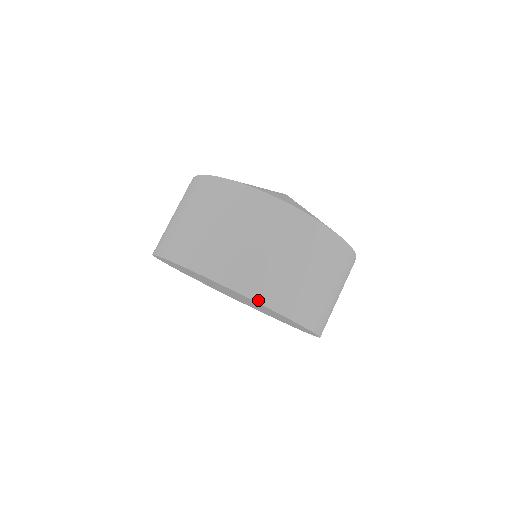
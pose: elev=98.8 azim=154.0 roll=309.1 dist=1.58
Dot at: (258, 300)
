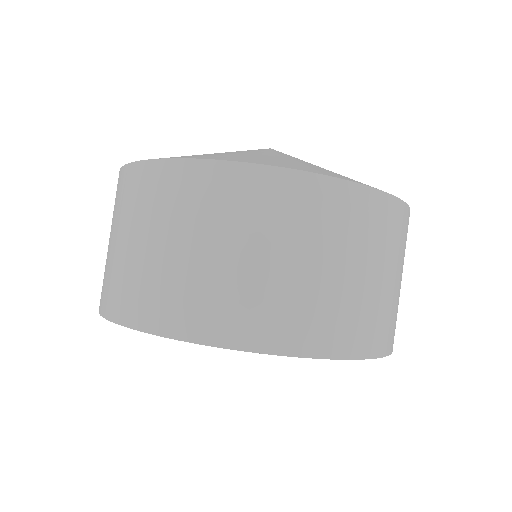
Dot at: (308, 353)
